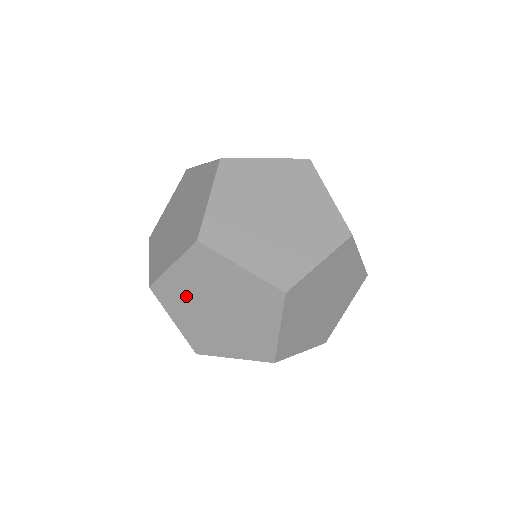
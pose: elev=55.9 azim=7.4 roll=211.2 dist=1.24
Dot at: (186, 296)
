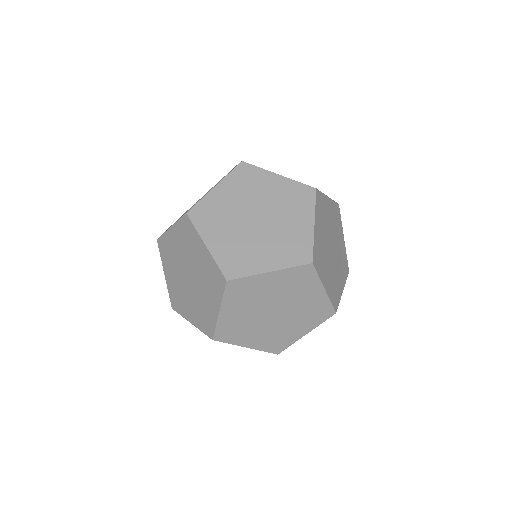
Dot at: (225, 213)
